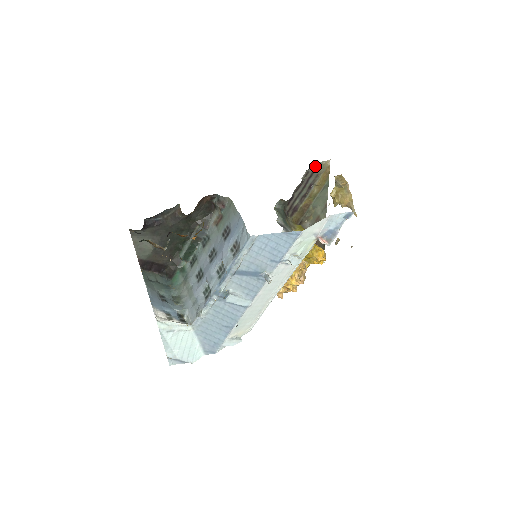
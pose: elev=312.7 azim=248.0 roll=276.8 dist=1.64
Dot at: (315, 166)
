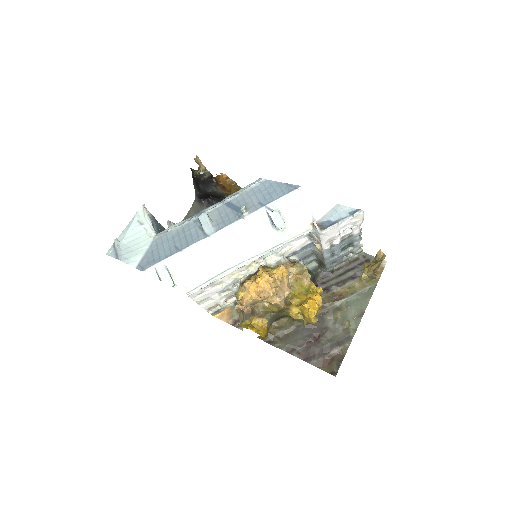
Dot at: (368, 258)
